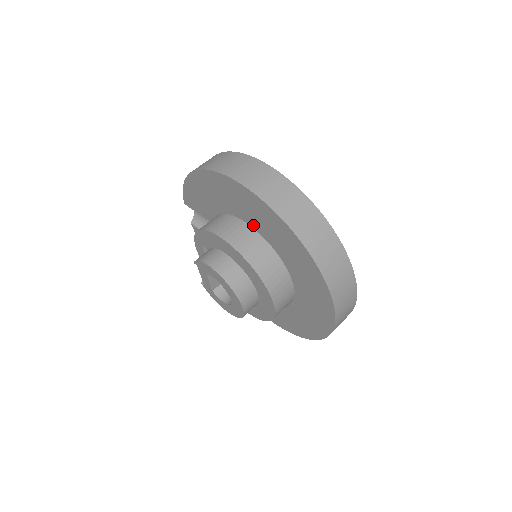
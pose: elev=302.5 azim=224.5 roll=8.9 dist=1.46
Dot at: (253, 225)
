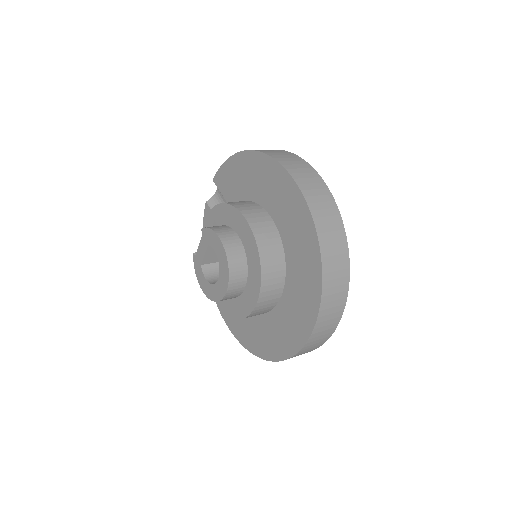
Dot at: (277, 221)
